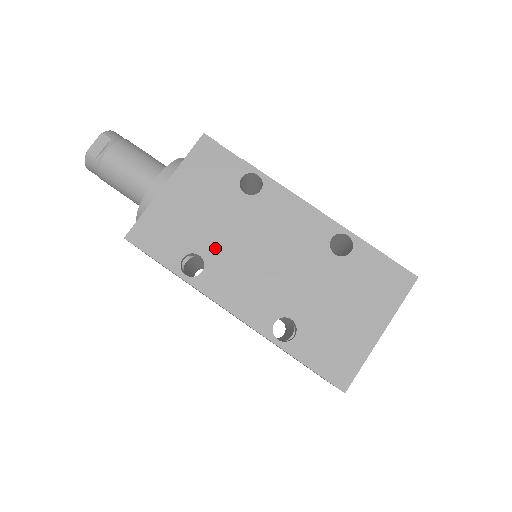
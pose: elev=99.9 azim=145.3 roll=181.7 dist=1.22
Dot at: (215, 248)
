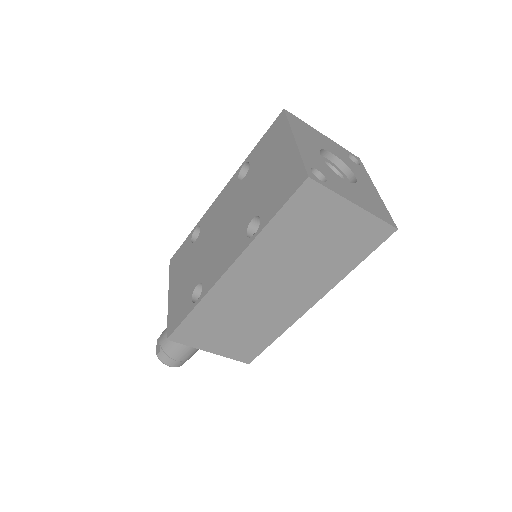
Dot at: (200, 271)
